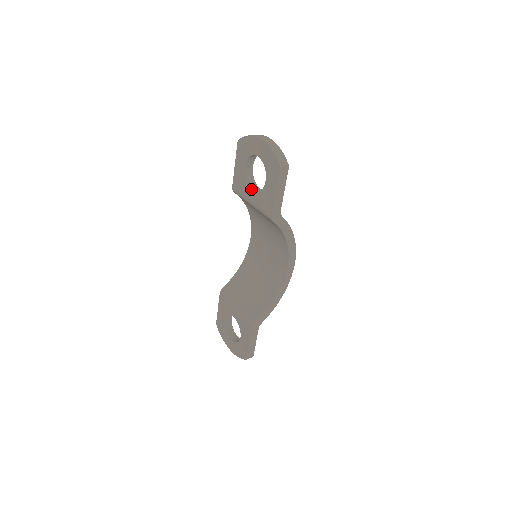
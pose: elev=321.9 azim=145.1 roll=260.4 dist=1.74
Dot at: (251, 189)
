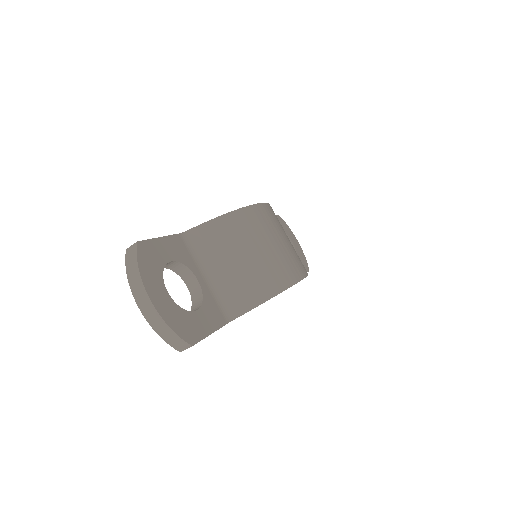
Dot at: occluded
